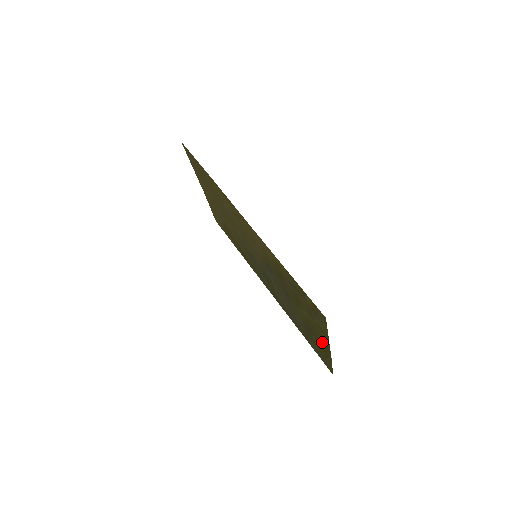
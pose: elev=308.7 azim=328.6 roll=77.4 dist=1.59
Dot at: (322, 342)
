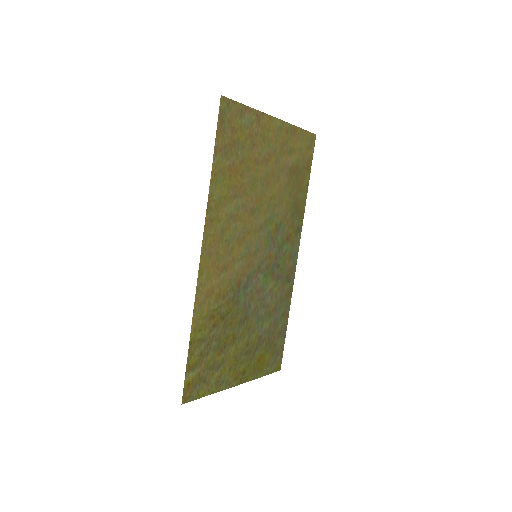
Dot at: (244, 371)
